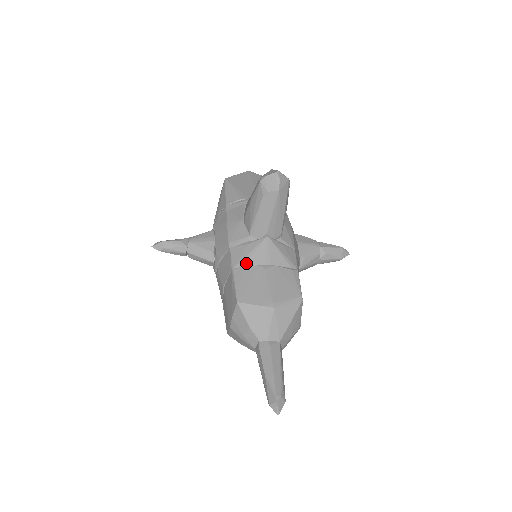
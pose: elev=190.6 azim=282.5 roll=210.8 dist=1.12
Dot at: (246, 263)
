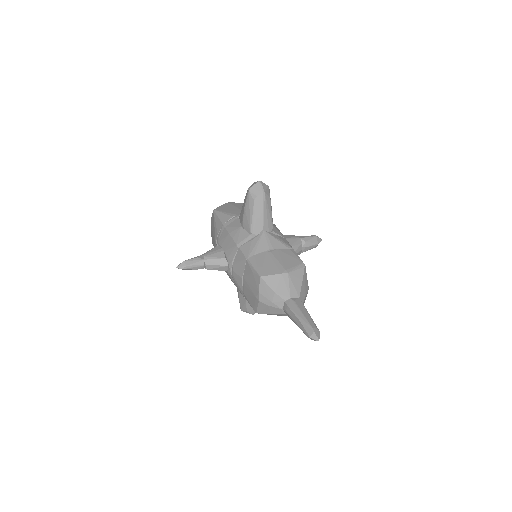
Dot at: (256, 252)
